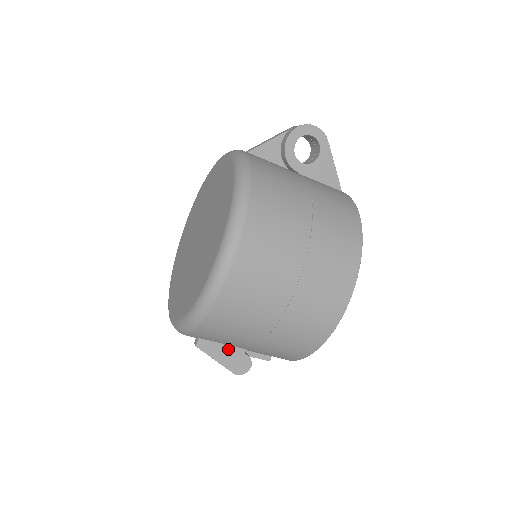
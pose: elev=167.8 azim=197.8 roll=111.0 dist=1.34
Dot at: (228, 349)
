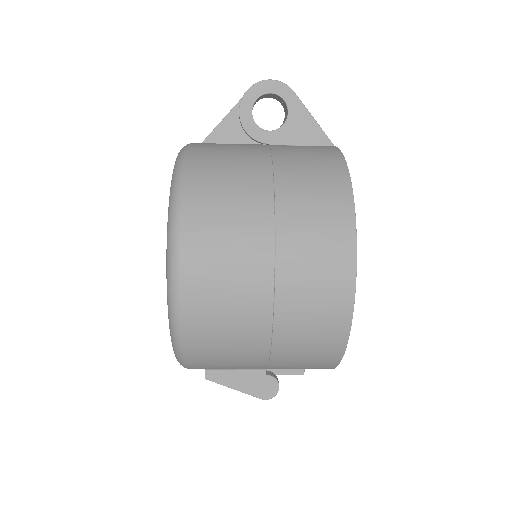
Dot at: (244, 374)
